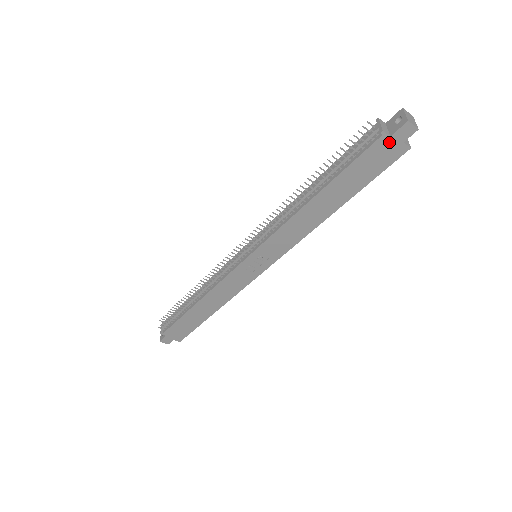
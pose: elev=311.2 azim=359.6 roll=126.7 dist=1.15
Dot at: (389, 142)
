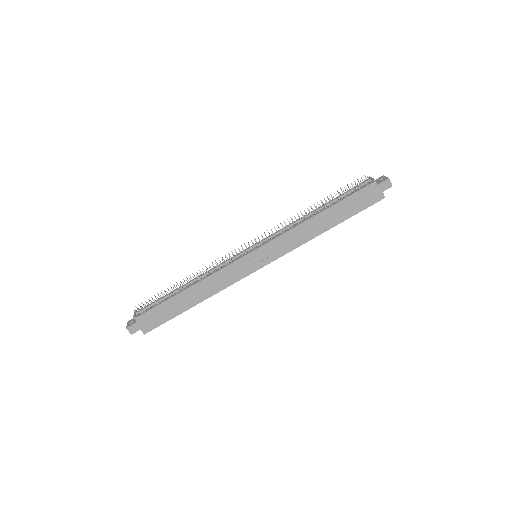
Dot at: (375, 188)
